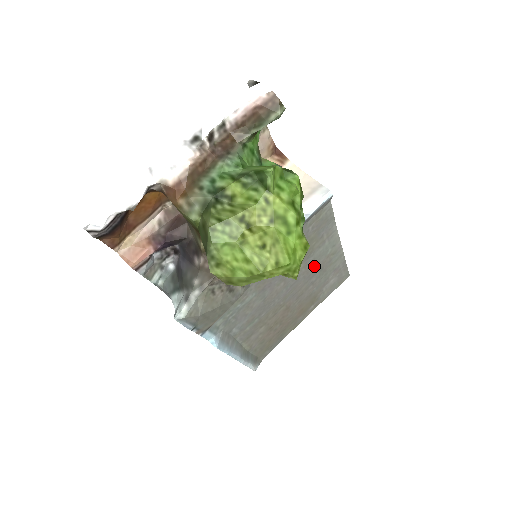
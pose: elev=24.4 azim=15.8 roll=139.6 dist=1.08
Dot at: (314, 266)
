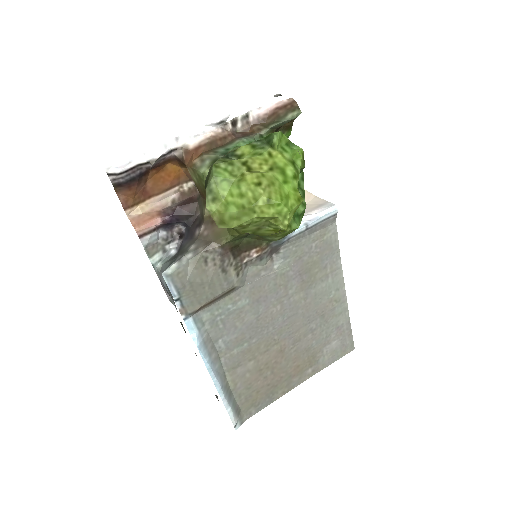
Dot at: (315, 305)
